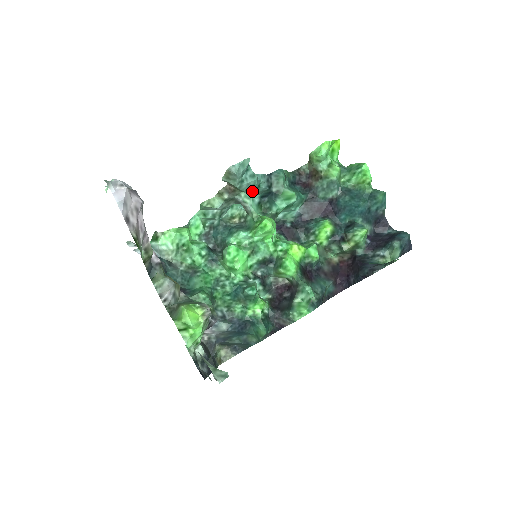
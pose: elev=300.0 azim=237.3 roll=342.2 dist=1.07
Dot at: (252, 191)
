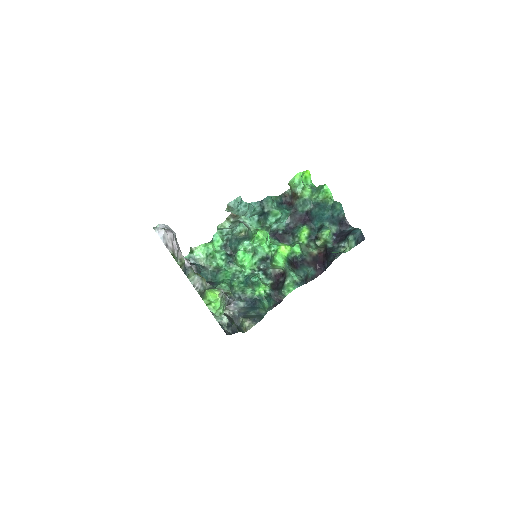
Dot at: (248, 214)
